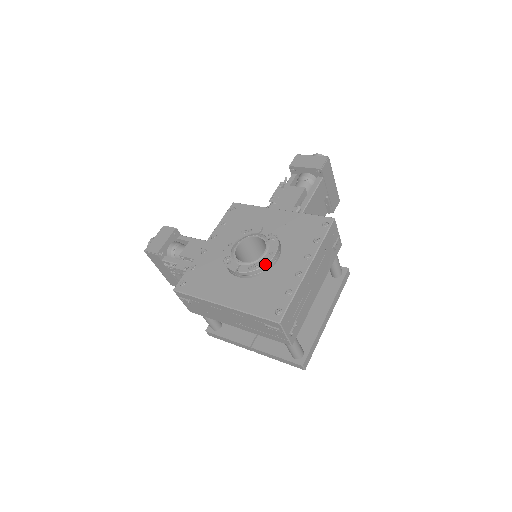
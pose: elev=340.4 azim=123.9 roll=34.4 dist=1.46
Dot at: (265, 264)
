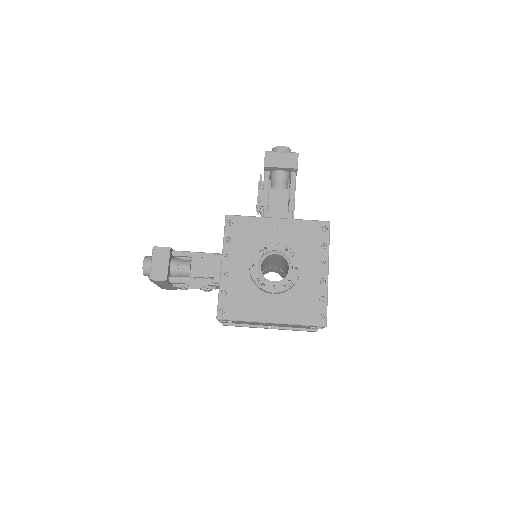
Dot at: occluded
